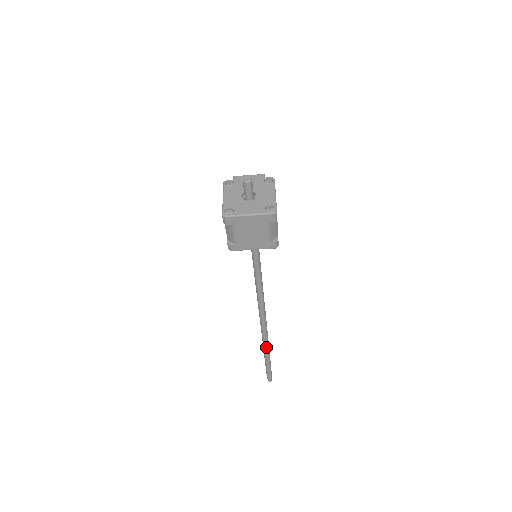
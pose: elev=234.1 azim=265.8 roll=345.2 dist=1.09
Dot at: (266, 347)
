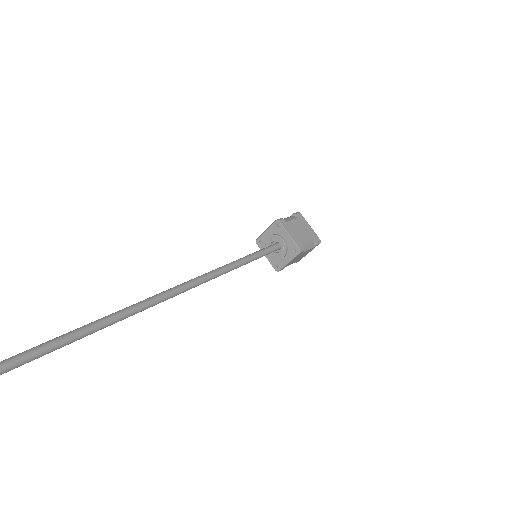
Dot at: (109, 319)
